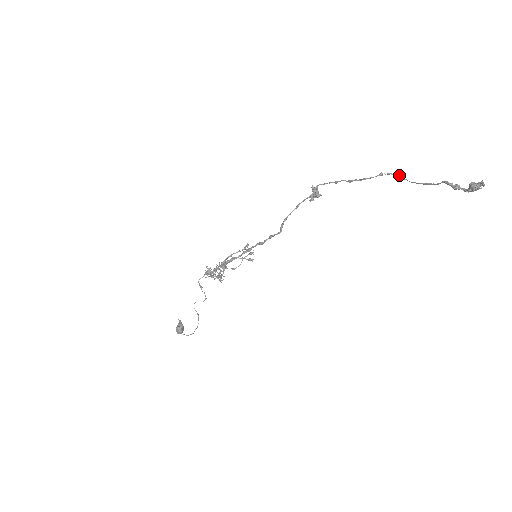
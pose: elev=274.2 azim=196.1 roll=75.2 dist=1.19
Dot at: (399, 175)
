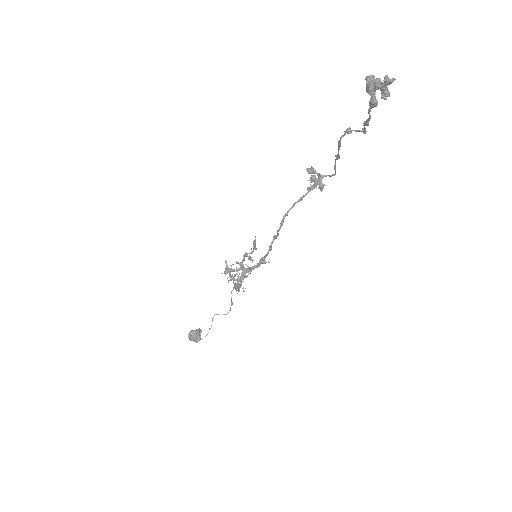
Dot at: (363, 128)
